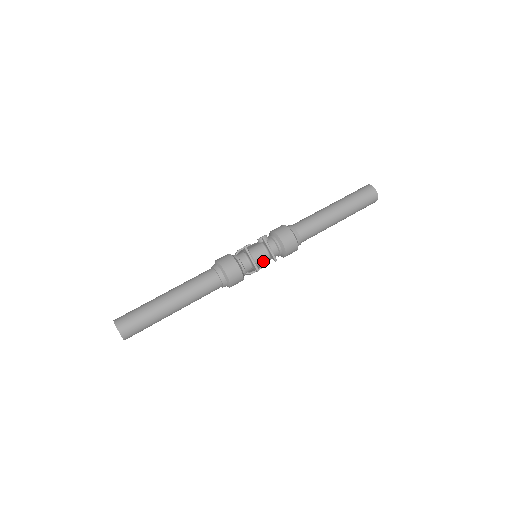
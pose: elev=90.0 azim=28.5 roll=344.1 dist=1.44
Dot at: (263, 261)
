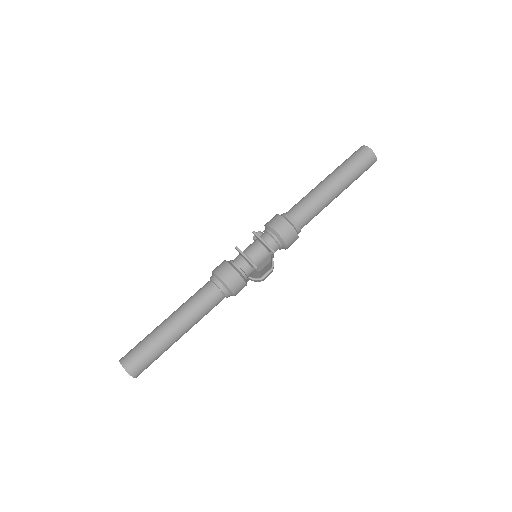
Dot at: (262, 258)
